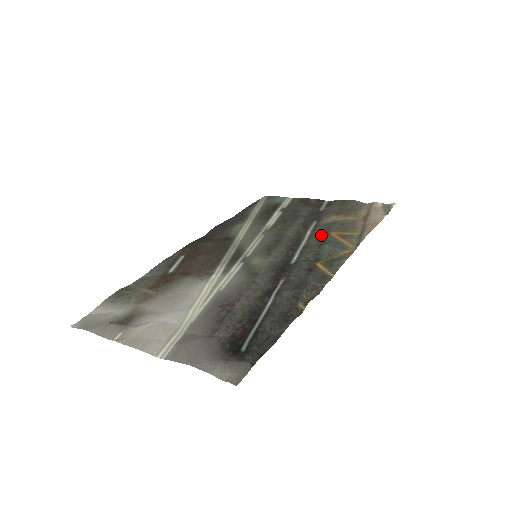
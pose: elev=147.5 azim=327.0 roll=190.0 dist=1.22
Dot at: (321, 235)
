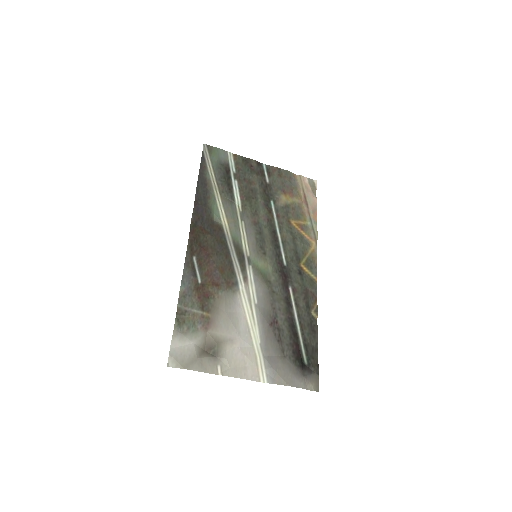
Dot at: (286, 224)
